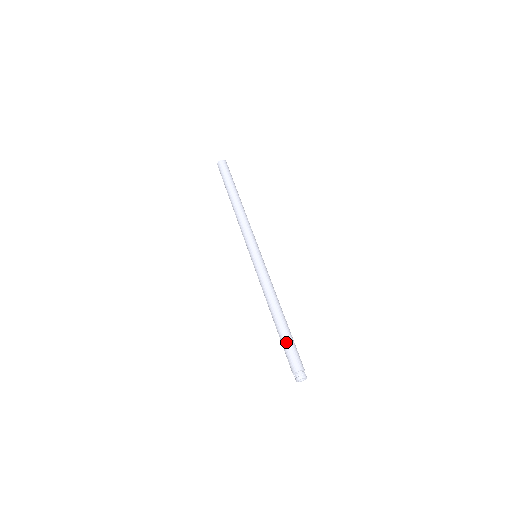
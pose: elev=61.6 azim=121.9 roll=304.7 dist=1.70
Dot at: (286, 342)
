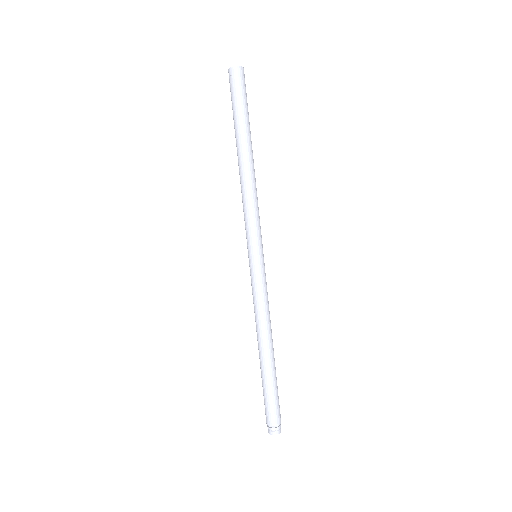
Dot at: (270, 389)
